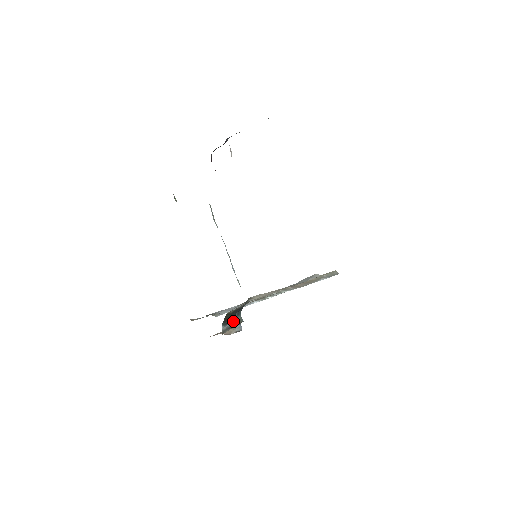
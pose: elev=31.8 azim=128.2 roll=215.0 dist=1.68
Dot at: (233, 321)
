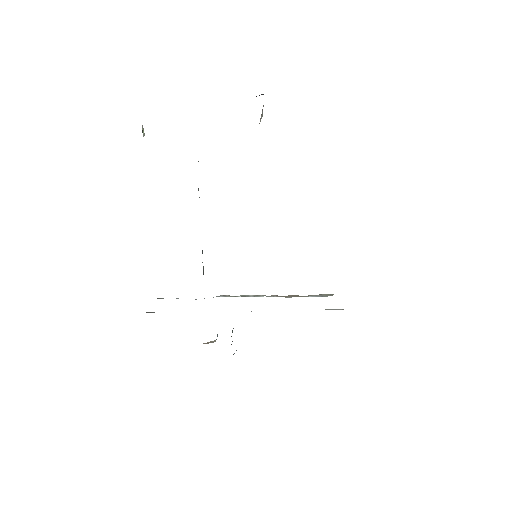
Dot at: occluded
